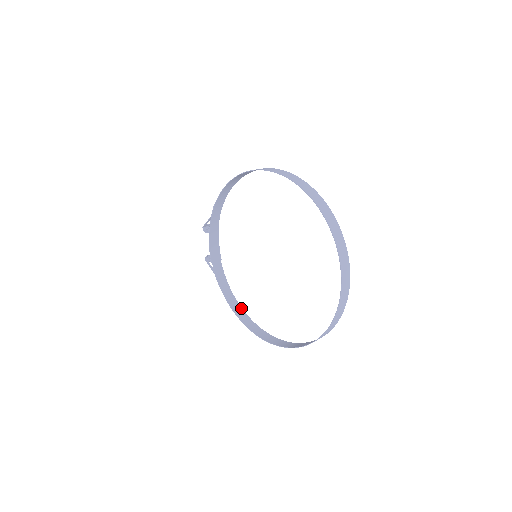
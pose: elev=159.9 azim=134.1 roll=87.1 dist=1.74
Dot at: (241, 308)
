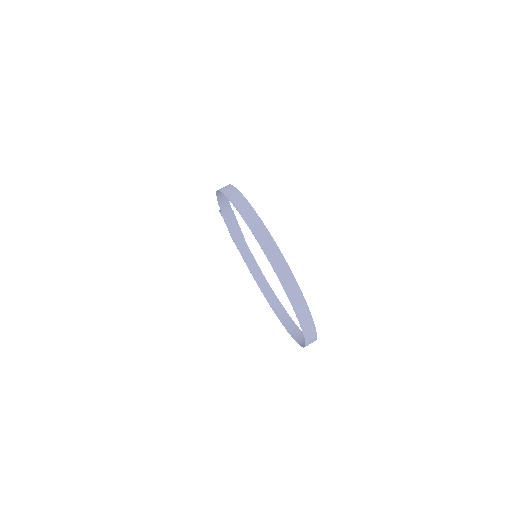
Dot at: (266, 281)
